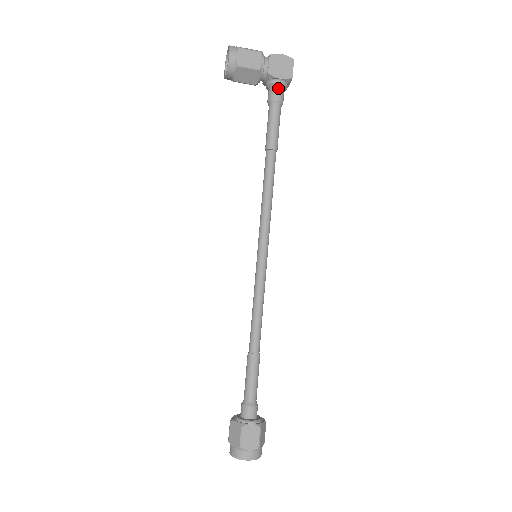
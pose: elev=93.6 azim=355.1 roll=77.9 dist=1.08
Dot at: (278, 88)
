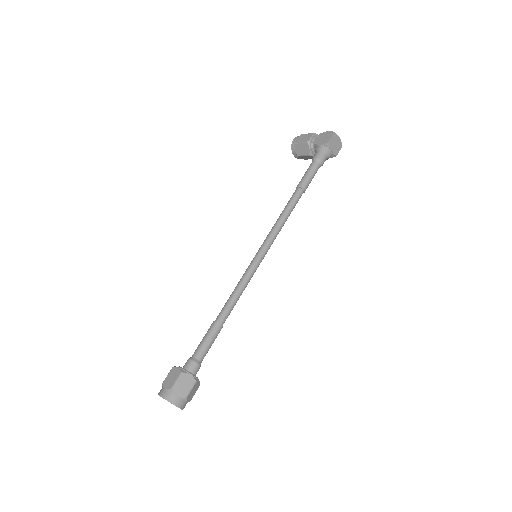
Dot at: (319, 151)
